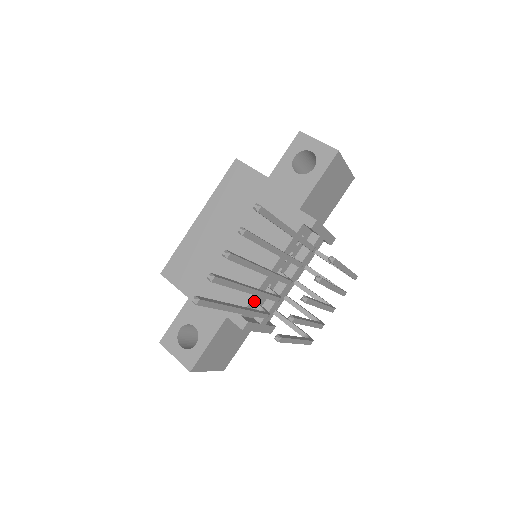
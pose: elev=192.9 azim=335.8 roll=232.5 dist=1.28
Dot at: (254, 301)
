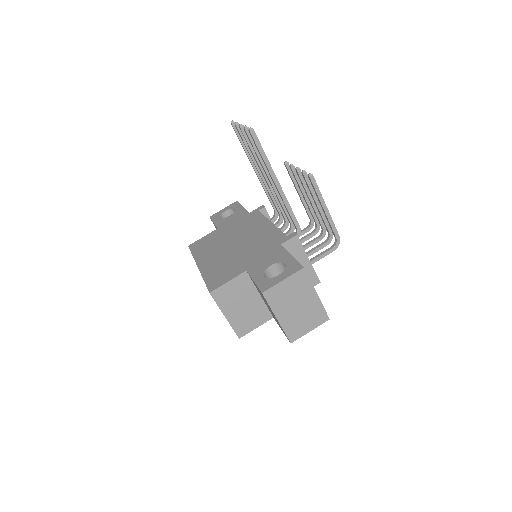
Dot at: occluded
